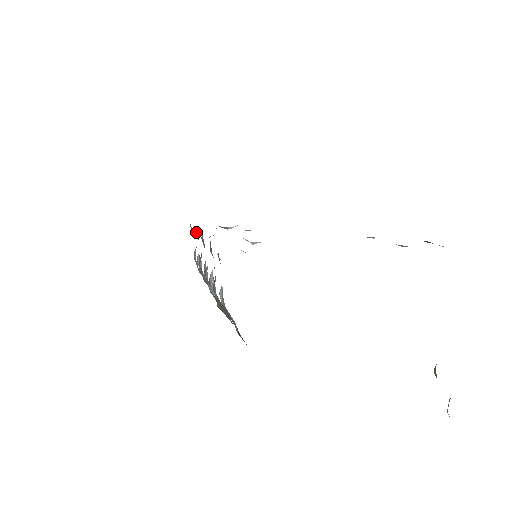
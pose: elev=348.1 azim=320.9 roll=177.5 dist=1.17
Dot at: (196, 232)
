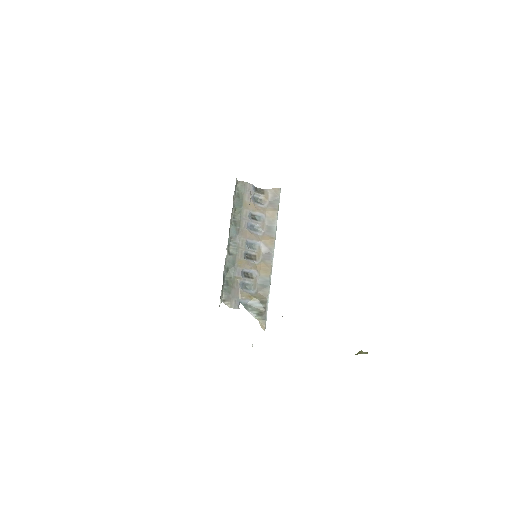
Dot at: (237, 208)
